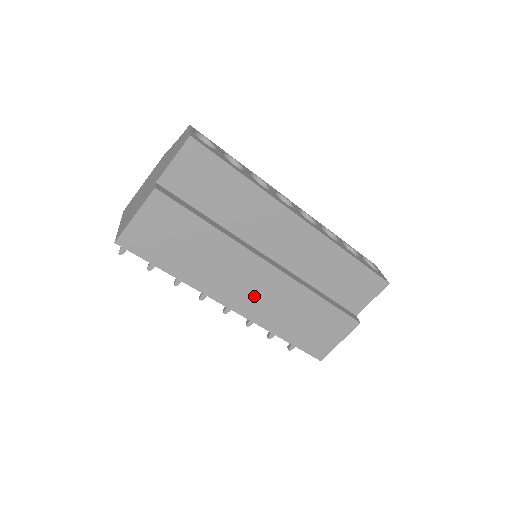
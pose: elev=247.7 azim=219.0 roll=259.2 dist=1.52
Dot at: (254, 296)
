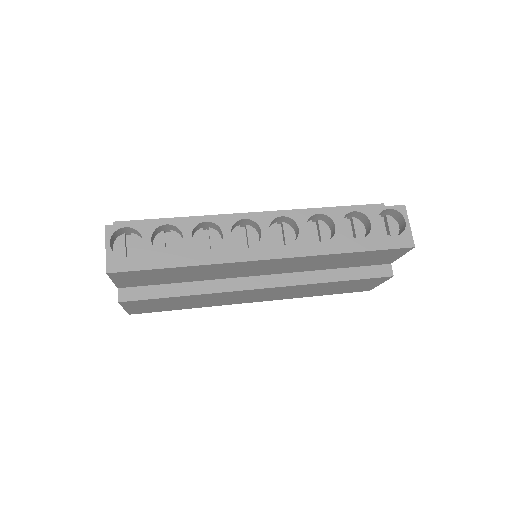
Dot at: (268, 296)
